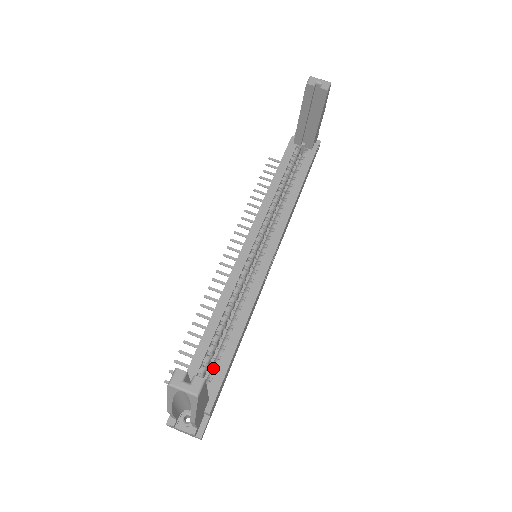
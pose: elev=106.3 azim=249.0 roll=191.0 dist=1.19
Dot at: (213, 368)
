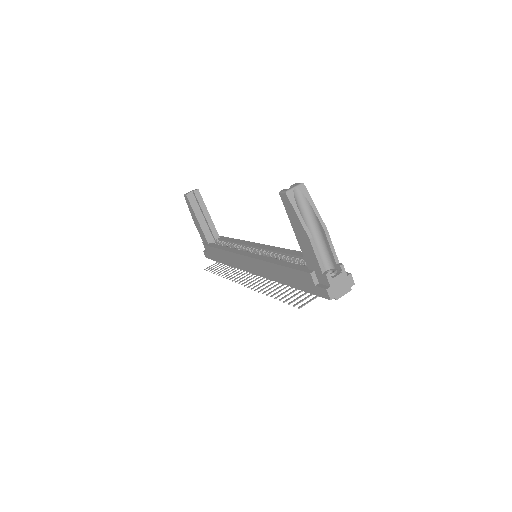
Dot at: occluded
